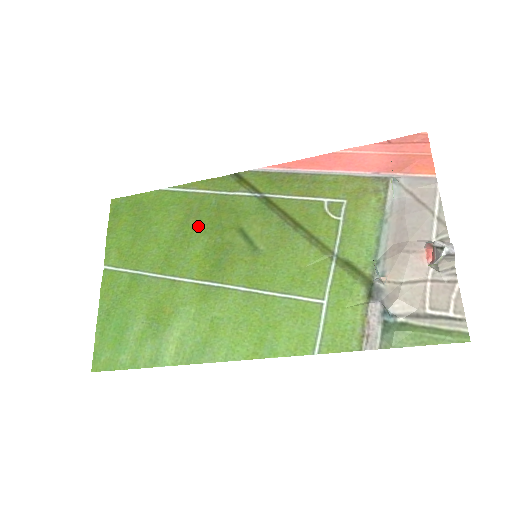
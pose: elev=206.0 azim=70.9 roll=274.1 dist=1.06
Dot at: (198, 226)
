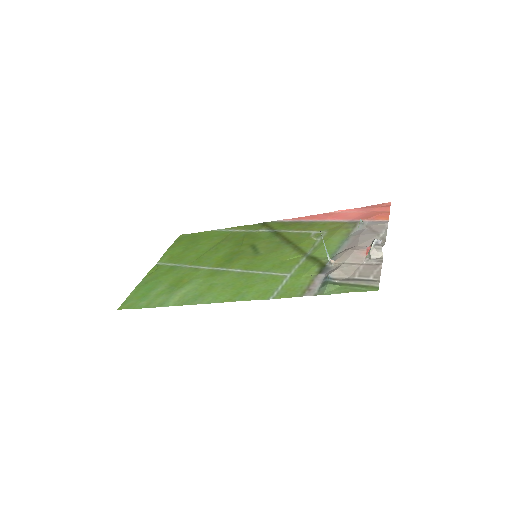
Dot at: (227, 244)
